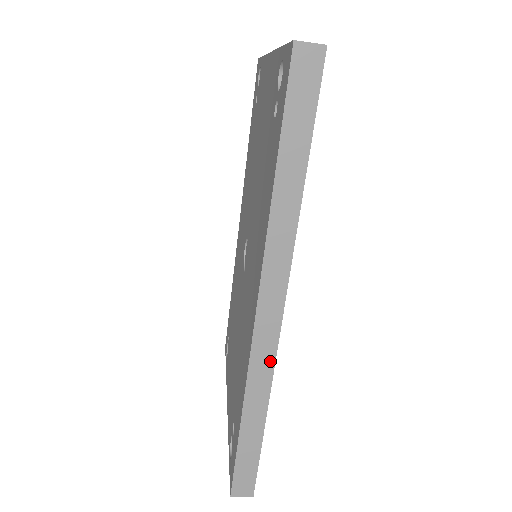
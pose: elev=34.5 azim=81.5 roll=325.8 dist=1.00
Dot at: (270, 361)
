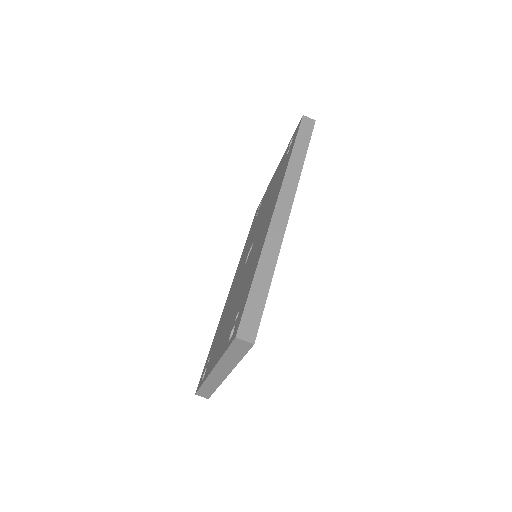
Dot at: (281, 235)
